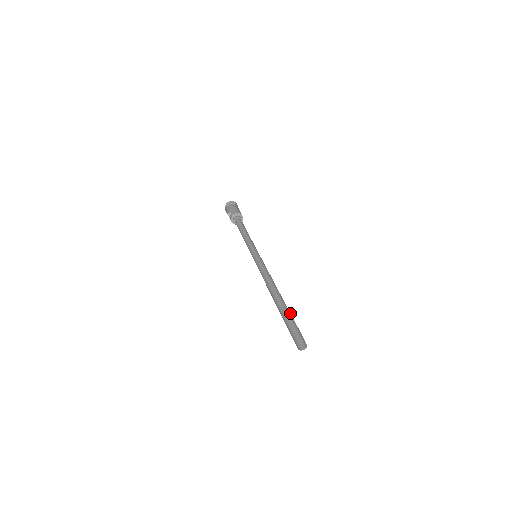
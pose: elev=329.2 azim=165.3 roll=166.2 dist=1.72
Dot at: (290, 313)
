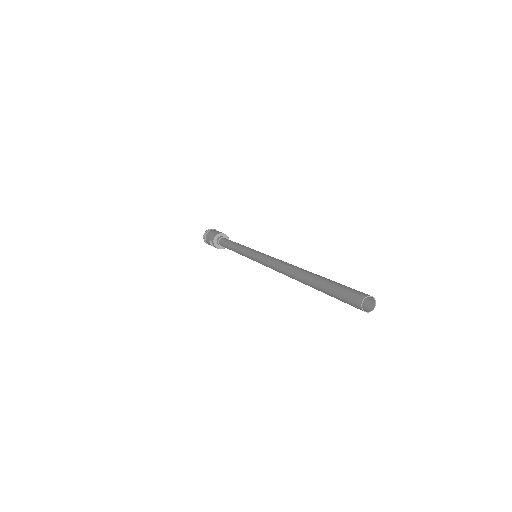
Dot at: (325, 278)
